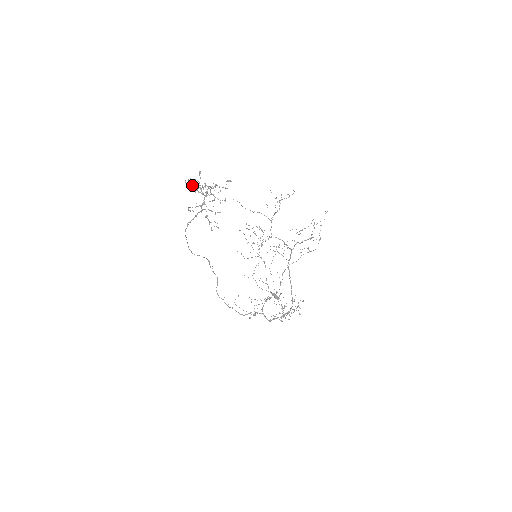
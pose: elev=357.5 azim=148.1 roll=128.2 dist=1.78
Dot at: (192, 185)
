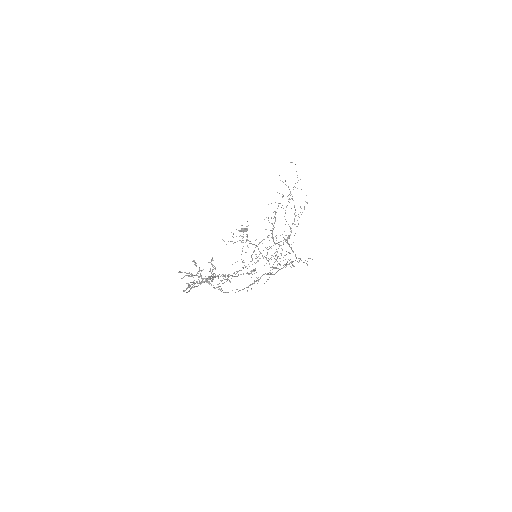
Dot at: occluded
